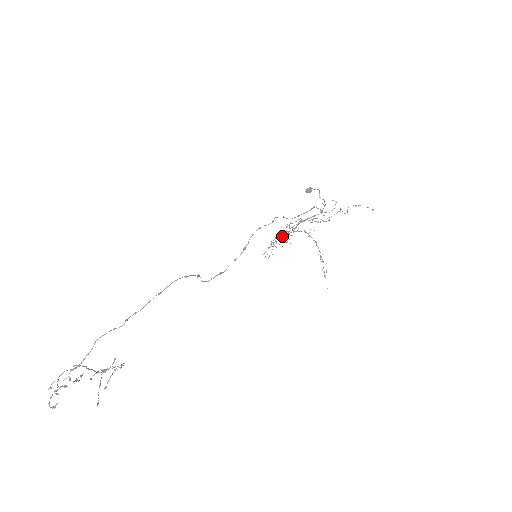
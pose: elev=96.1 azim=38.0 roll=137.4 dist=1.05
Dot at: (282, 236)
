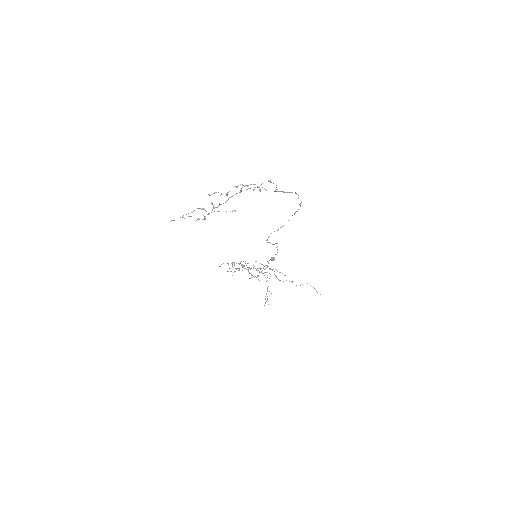
Dot at: occluded
